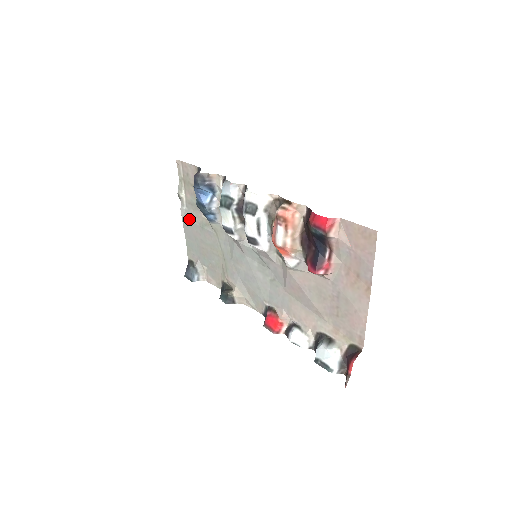
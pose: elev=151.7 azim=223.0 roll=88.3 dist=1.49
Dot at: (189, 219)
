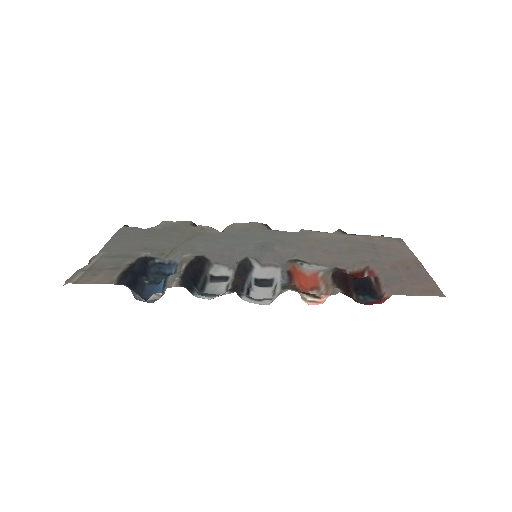
Dot at: occluded
